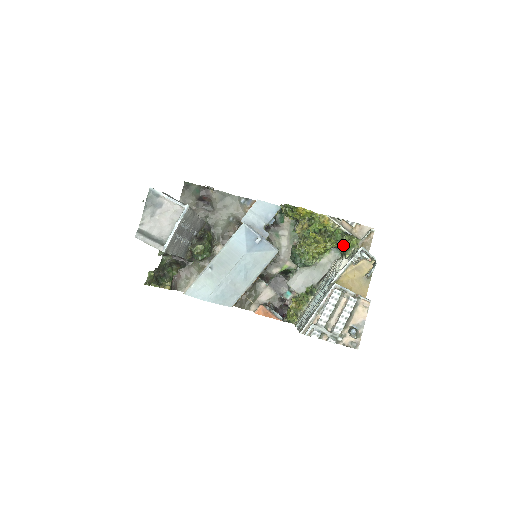
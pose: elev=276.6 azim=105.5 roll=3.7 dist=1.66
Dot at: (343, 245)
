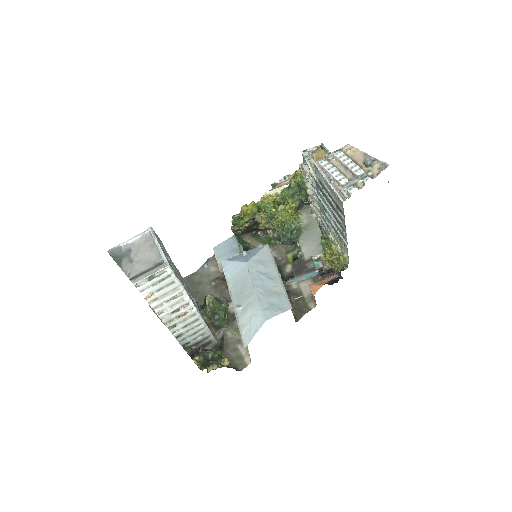
Dot at: (299, 193)
